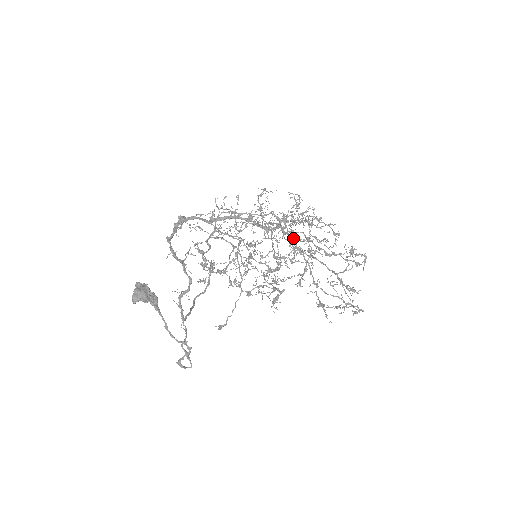
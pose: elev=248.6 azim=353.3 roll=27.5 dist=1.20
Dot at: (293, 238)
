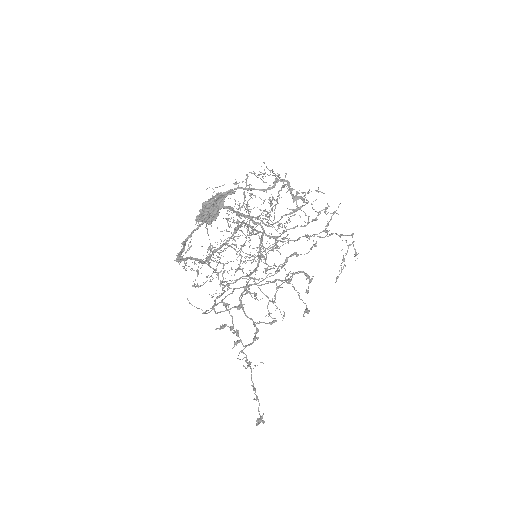
Dot at: (260, 232)
